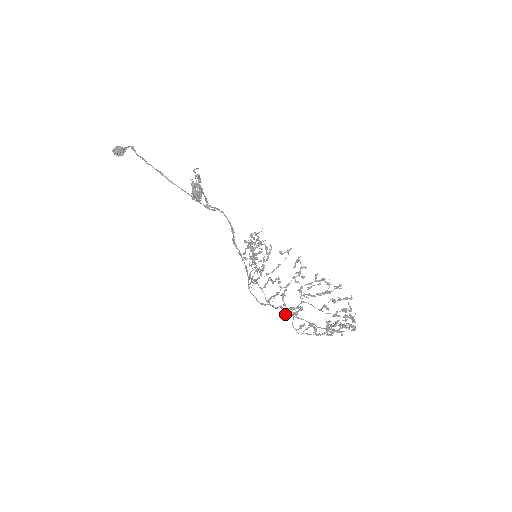
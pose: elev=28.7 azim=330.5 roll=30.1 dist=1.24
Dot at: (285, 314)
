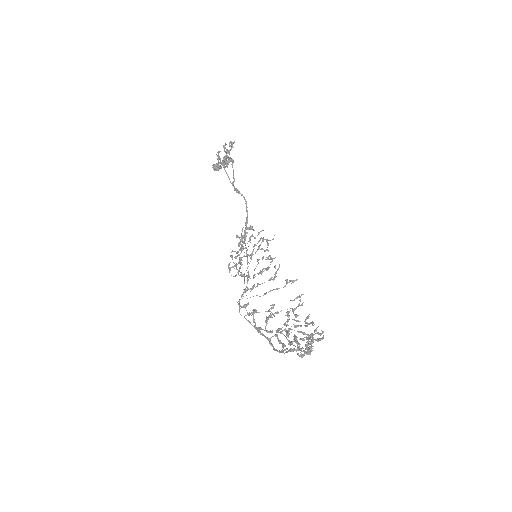
Dot at: occluded
